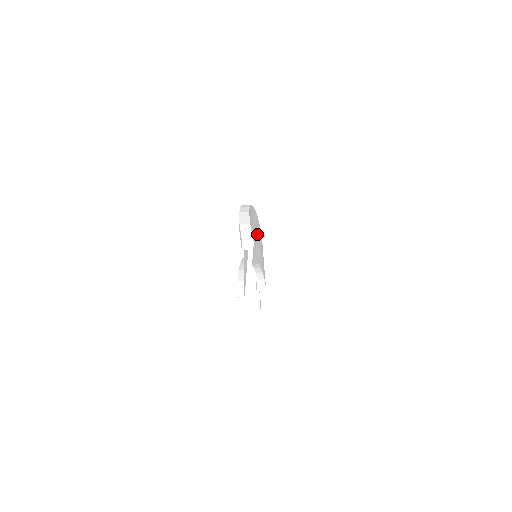
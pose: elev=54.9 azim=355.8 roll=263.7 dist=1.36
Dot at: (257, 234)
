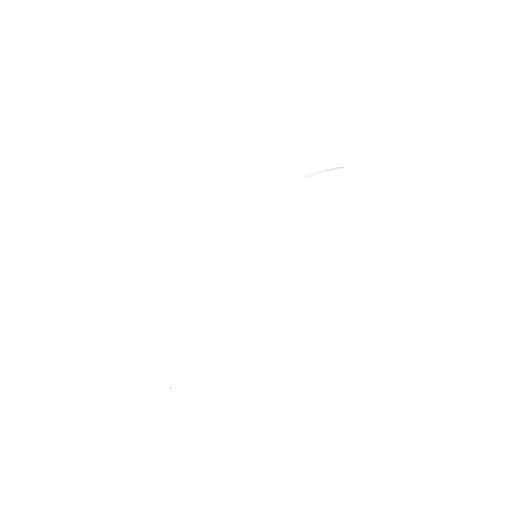
Dot at: (247, 240)
